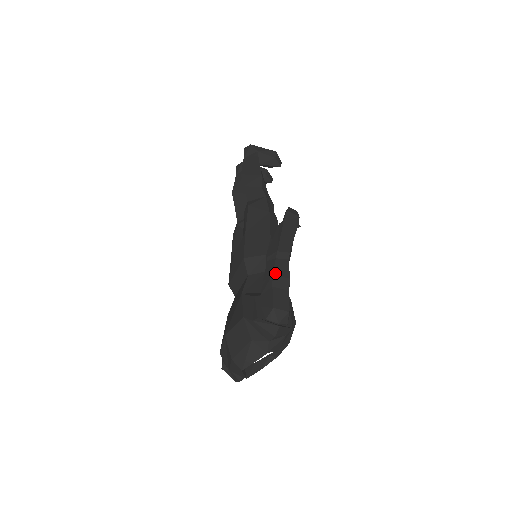
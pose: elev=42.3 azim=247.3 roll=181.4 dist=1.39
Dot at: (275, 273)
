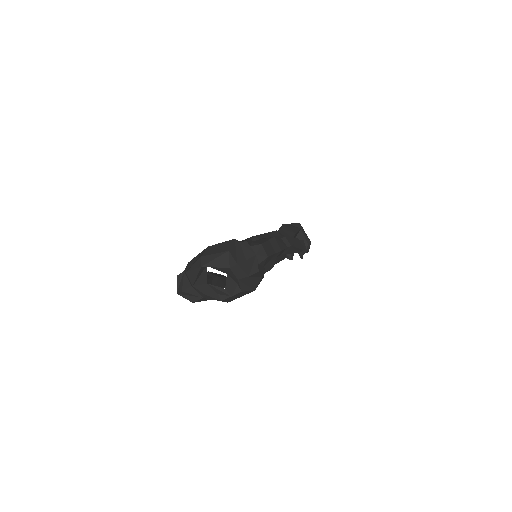
Dot at: (276, 238)
